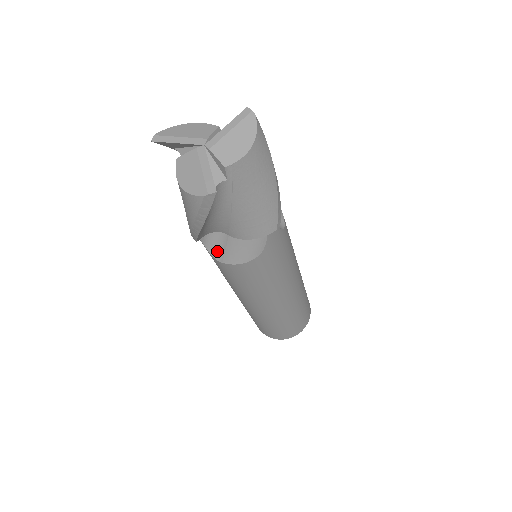
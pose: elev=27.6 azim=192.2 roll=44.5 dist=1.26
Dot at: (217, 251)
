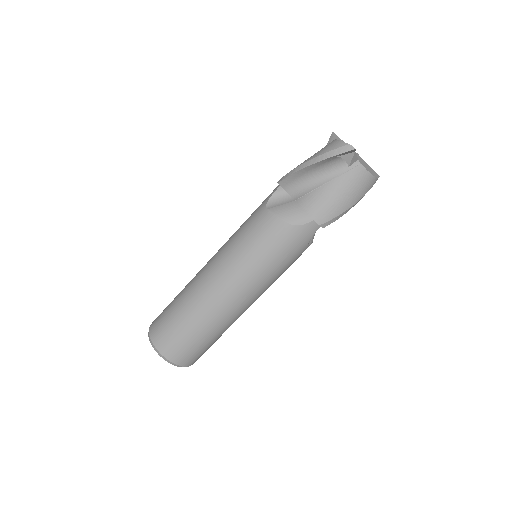
Dot at: (274, 203)
